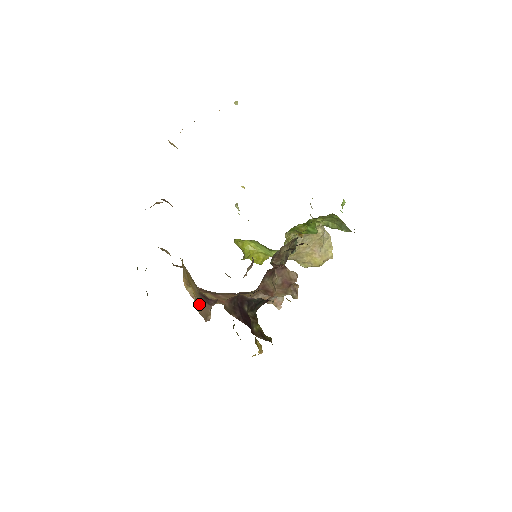
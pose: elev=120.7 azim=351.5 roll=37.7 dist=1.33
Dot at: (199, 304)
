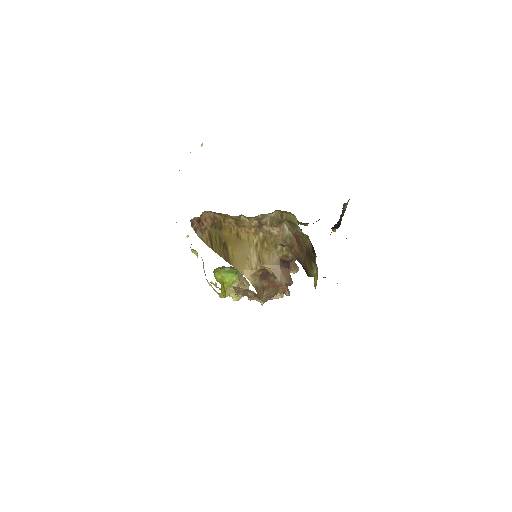
Dot at: (280, 273)
